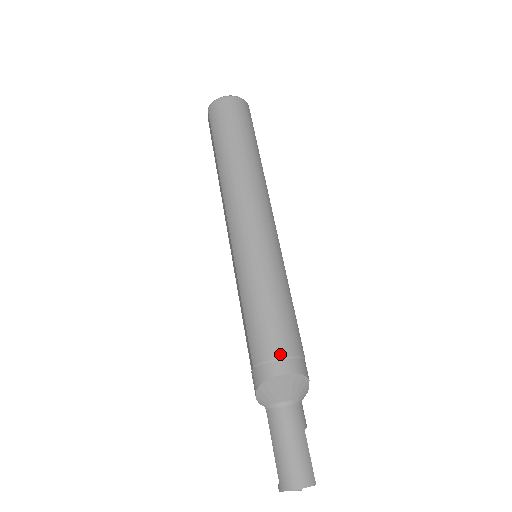
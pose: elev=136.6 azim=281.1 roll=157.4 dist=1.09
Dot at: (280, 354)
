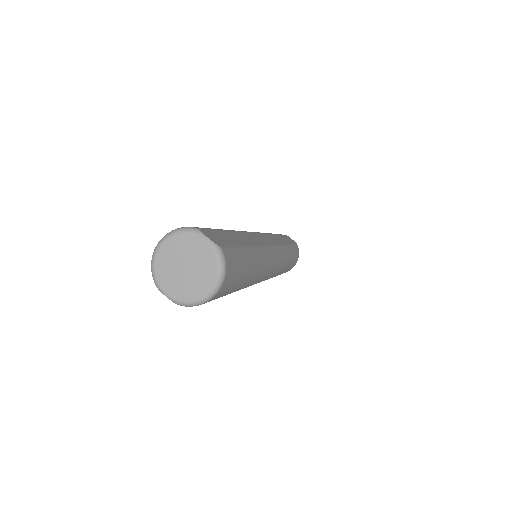
Dot at: occluded
